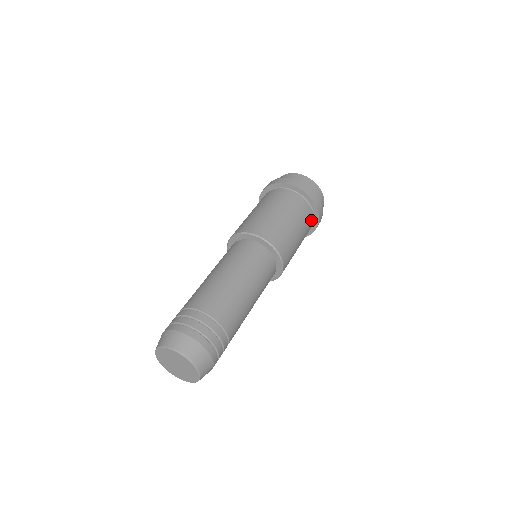
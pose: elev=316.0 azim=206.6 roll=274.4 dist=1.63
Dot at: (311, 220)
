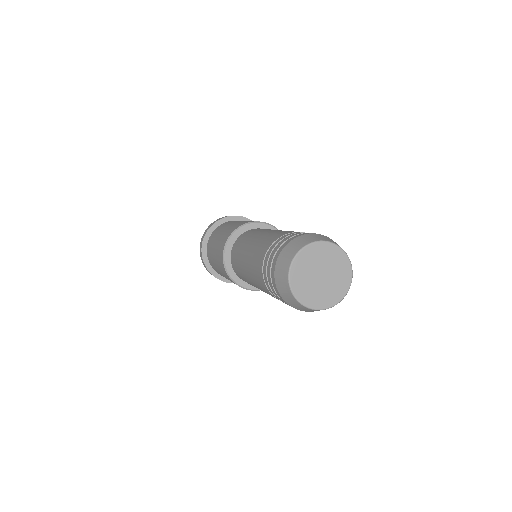
Dot at: occluded
